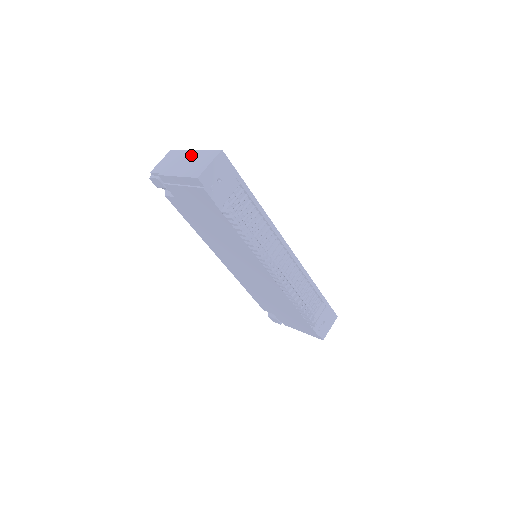
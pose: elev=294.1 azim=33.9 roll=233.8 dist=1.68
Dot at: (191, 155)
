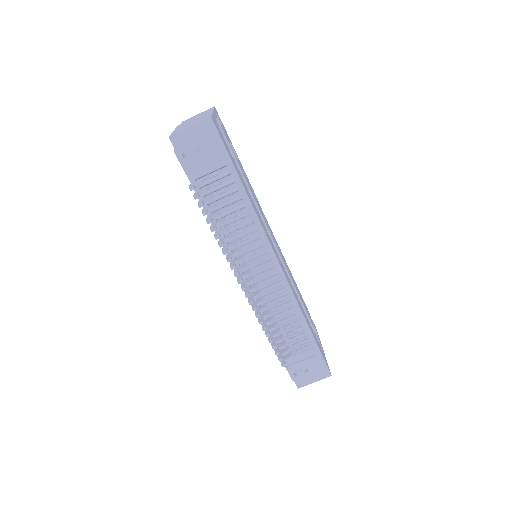
Dot at: (204, 115)
